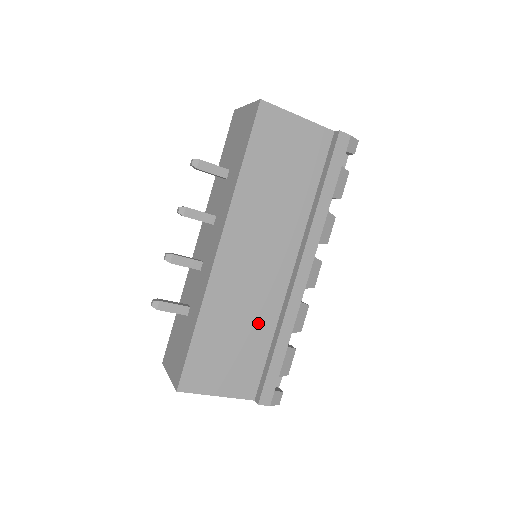
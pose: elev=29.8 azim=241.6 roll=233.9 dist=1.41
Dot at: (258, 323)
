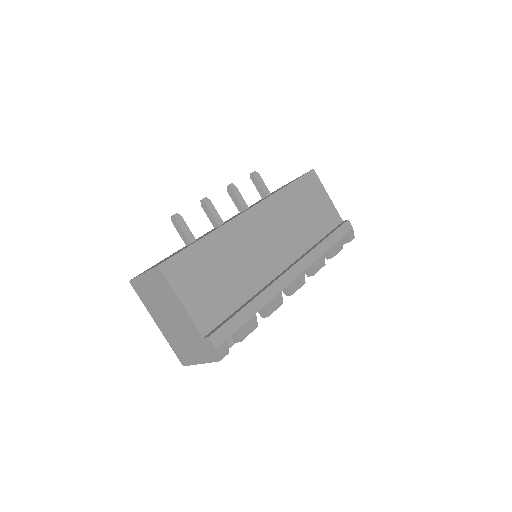
Dot at: (243, 280)
